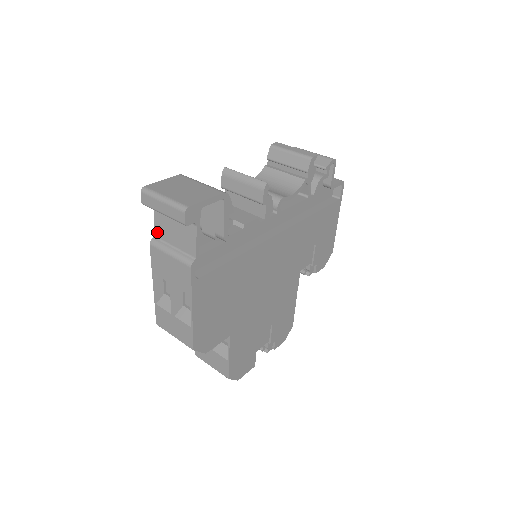
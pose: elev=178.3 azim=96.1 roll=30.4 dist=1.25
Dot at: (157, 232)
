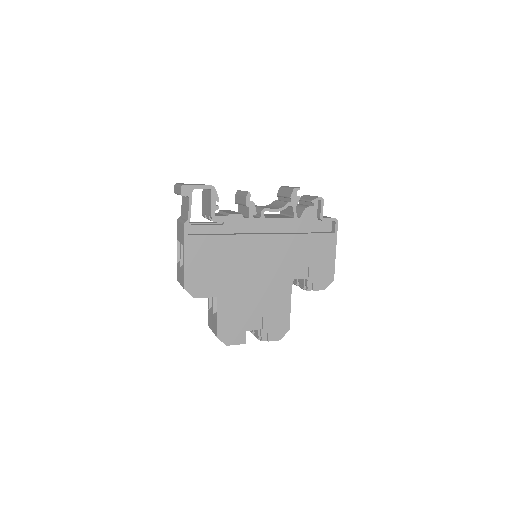
Dot at: (181, 213)
